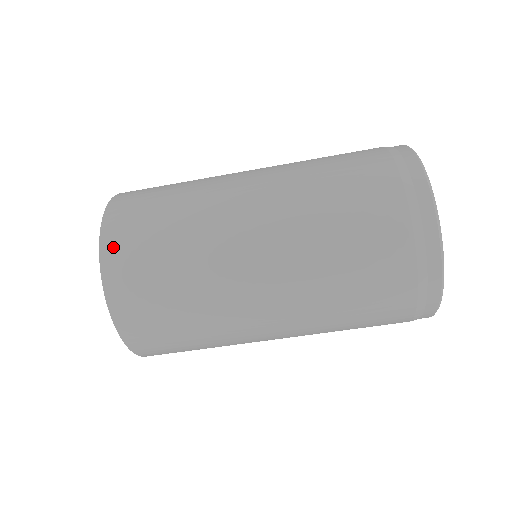
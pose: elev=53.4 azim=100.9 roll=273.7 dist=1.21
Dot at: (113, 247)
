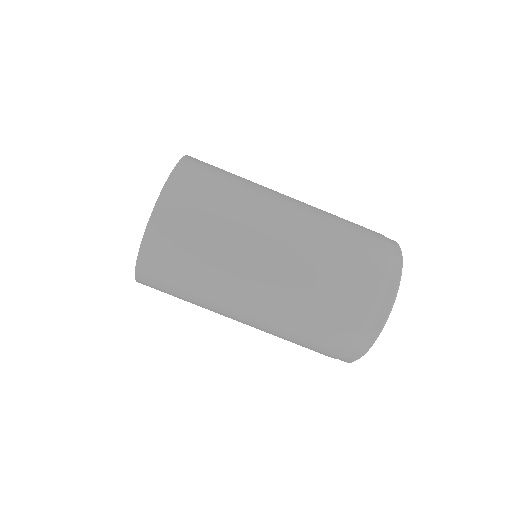
Dot at: (186, 171)
